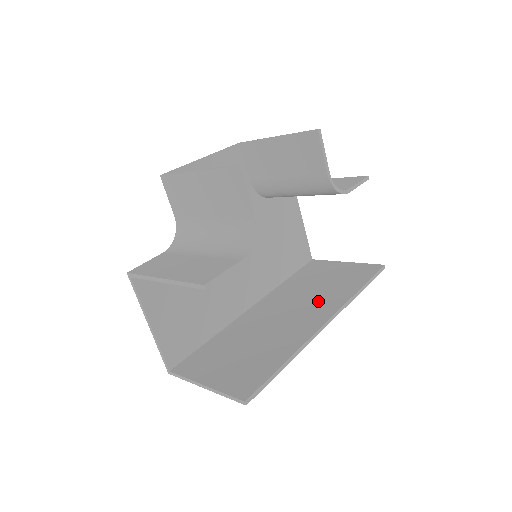
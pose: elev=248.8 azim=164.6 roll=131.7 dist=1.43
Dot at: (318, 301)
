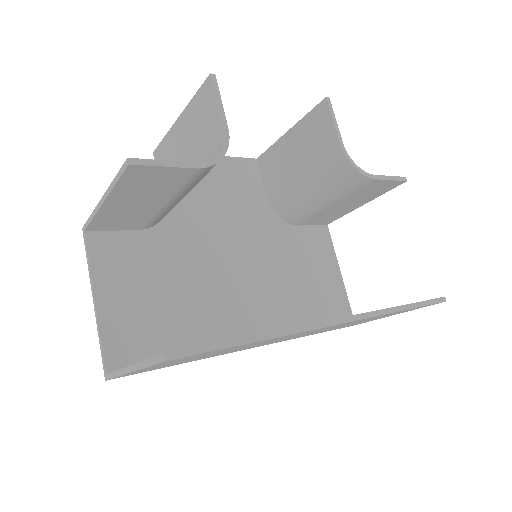
Dot at: occluded
